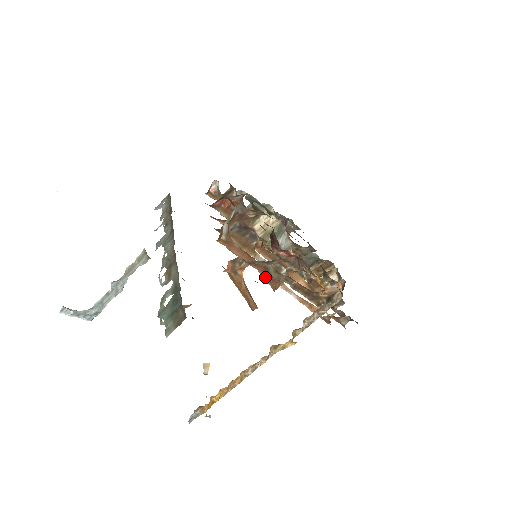
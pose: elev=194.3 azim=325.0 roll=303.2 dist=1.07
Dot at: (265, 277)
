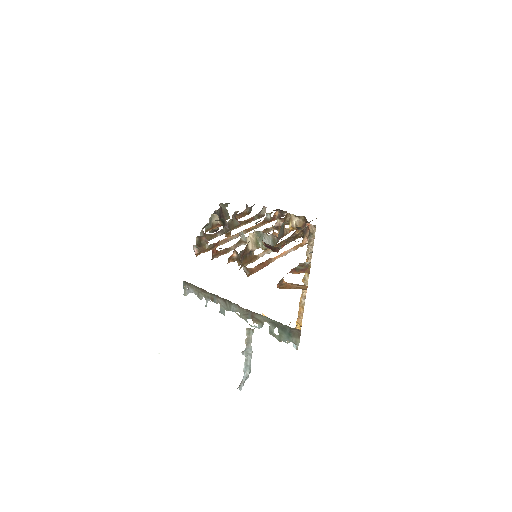
Dot at: (299, 273)
